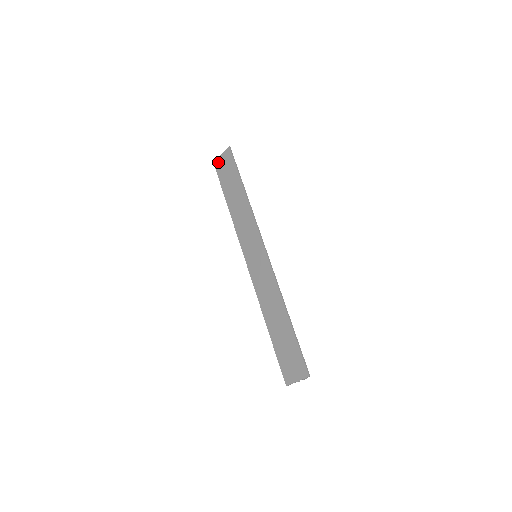
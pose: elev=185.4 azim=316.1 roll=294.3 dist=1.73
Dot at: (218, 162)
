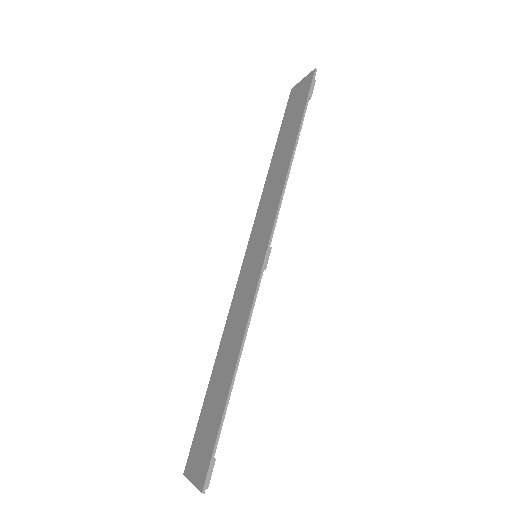
Dot at: (295, 90)
